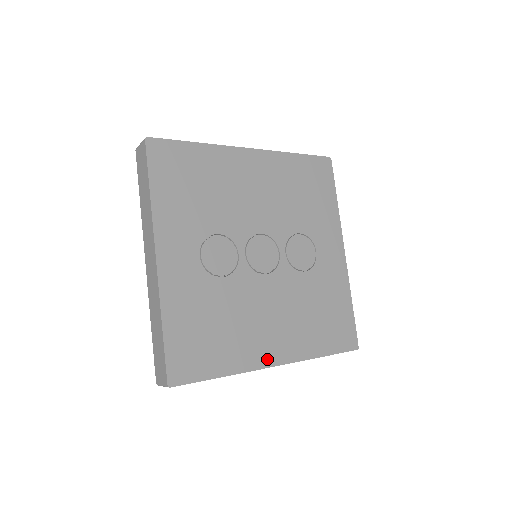
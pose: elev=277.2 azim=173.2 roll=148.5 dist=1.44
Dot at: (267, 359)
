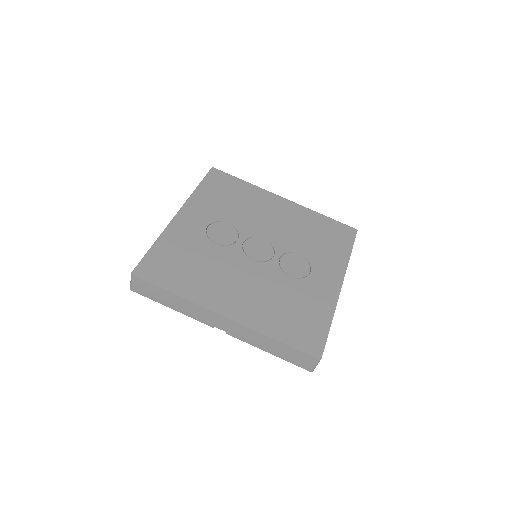
Dot at: (219, 307)
